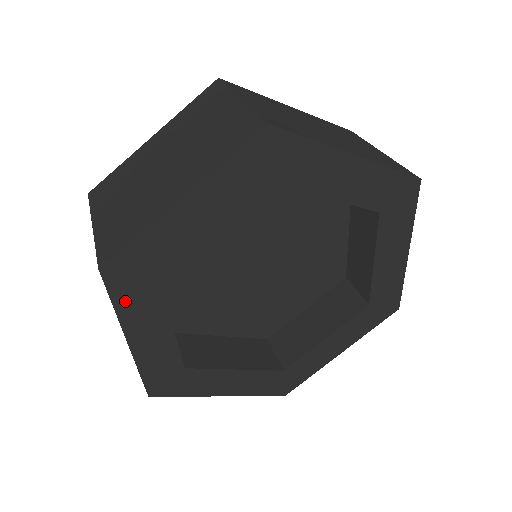
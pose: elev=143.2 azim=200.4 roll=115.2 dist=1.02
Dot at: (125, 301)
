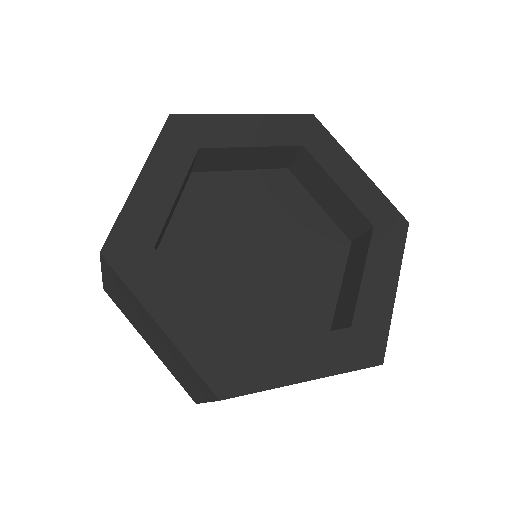
Dot at: (136, 280)
